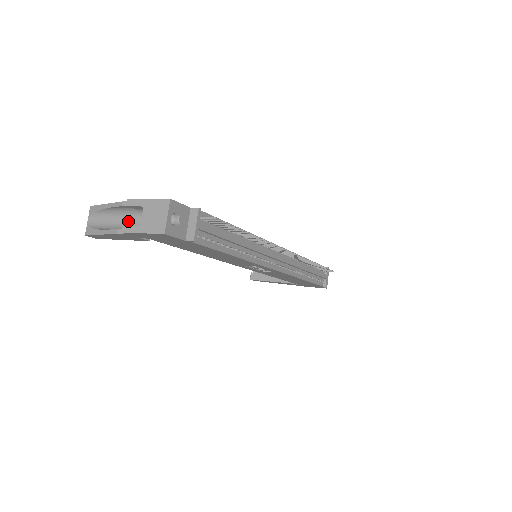
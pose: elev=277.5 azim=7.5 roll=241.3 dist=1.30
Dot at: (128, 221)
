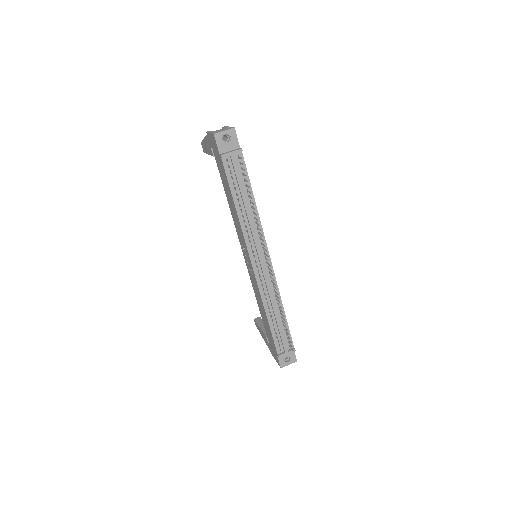
Dot at: occluded
